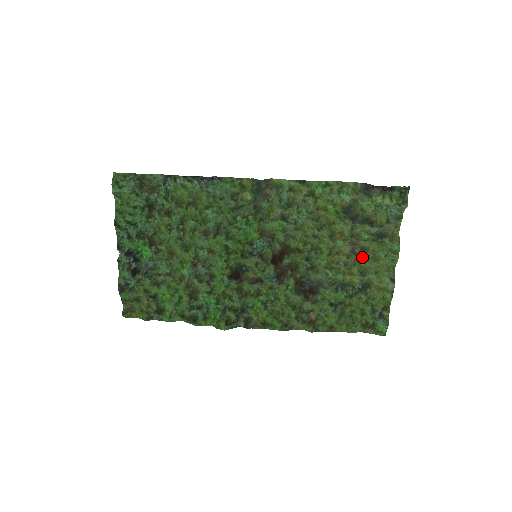
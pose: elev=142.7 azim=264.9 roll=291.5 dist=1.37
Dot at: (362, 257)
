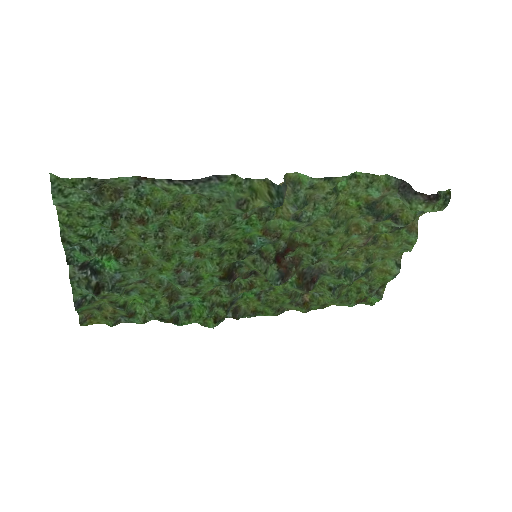
Dot at: (372, 245)
